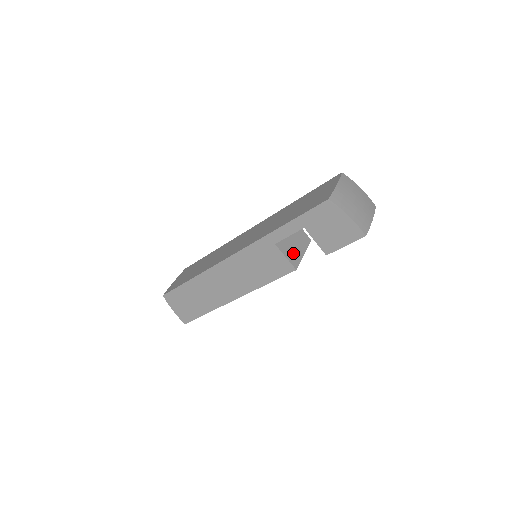
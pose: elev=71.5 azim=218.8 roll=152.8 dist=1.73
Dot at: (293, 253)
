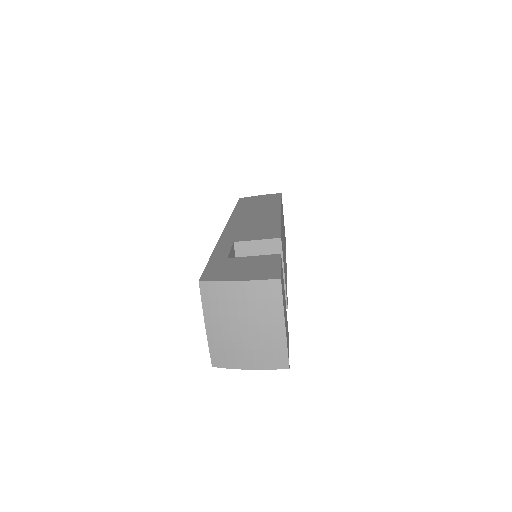
Dot at: occluded
